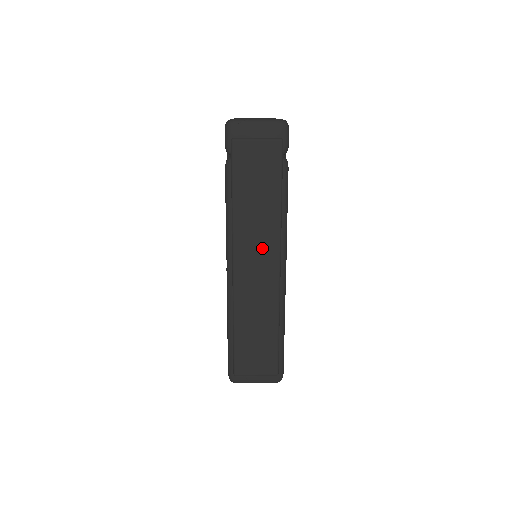
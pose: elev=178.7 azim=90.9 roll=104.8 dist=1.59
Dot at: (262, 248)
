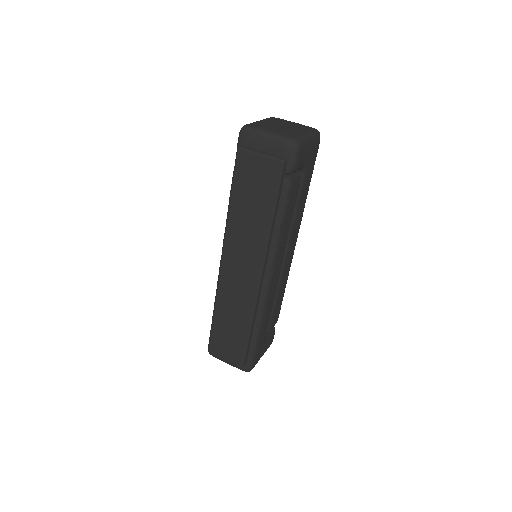
Dot at: (248, 256)
